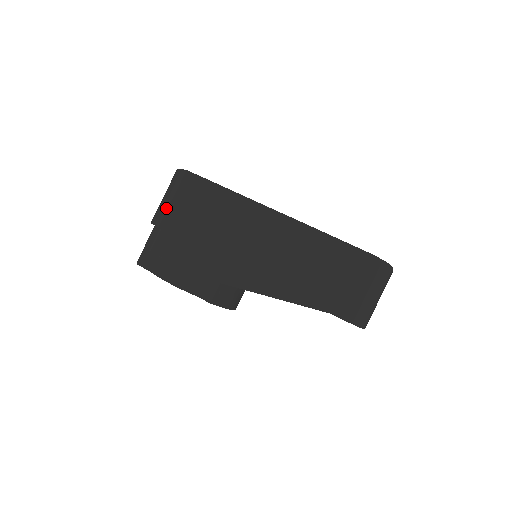
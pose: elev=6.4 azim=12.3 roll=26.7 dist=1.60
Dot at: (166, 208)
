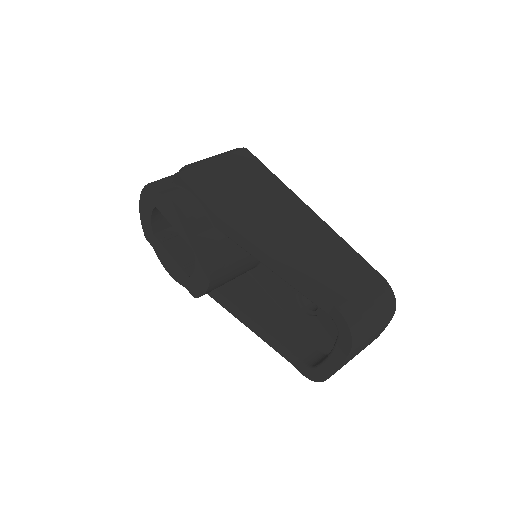
Dot at: (212, 158)
